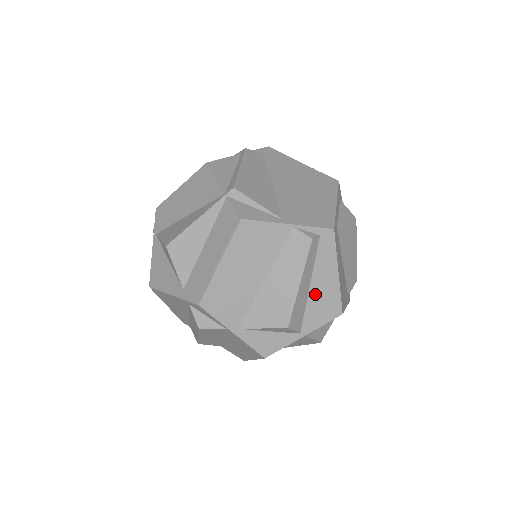
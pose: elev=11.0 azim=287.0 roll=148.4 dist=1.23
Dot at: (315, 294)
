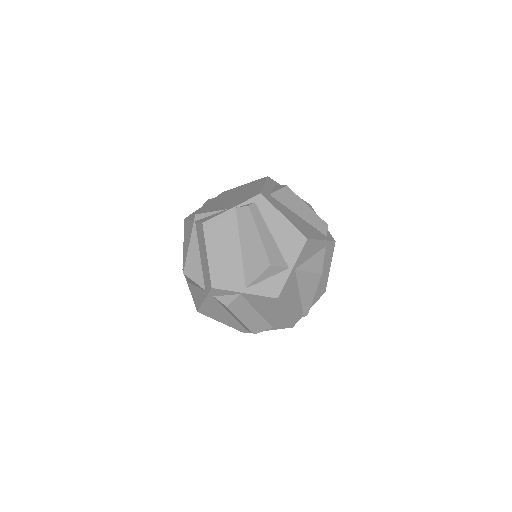
Dot at: (279, 238)
